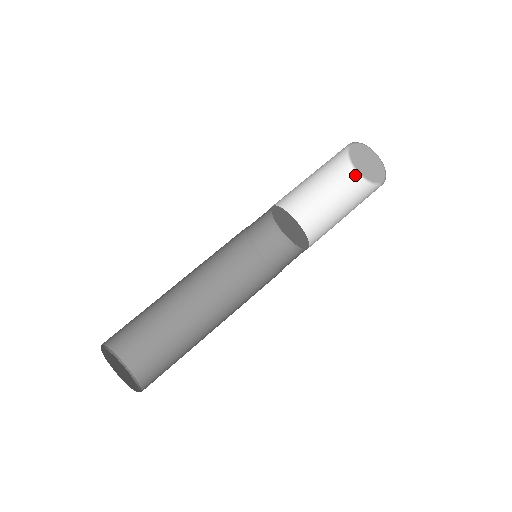
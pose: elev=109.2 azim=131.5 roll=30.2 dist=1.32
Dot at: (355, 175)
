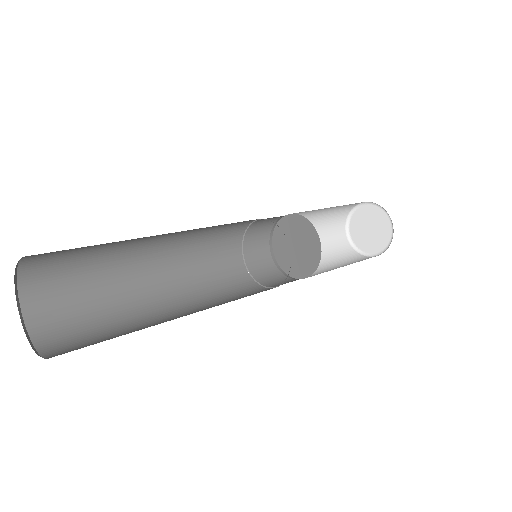
Dot at: (363, 256)
